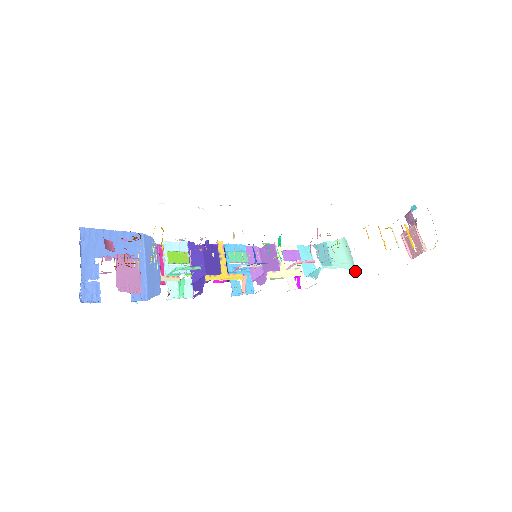
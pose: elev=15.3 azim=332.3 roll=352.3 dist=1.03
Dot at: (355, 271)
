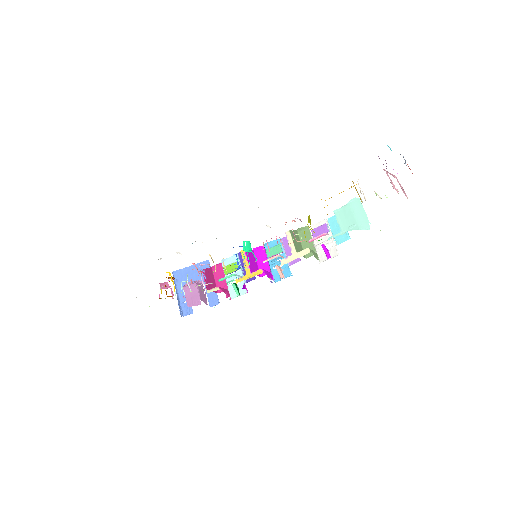
Dot at: (367, 227)
